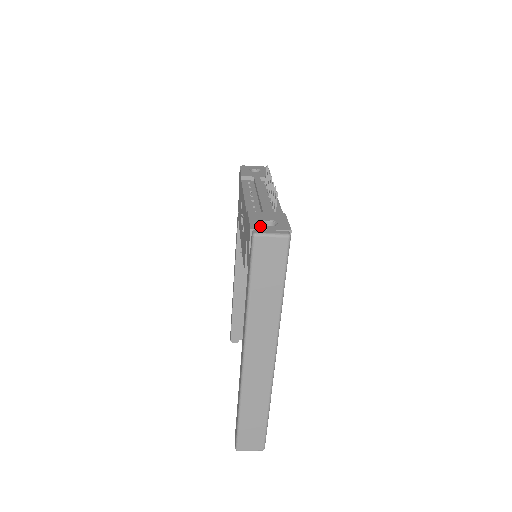
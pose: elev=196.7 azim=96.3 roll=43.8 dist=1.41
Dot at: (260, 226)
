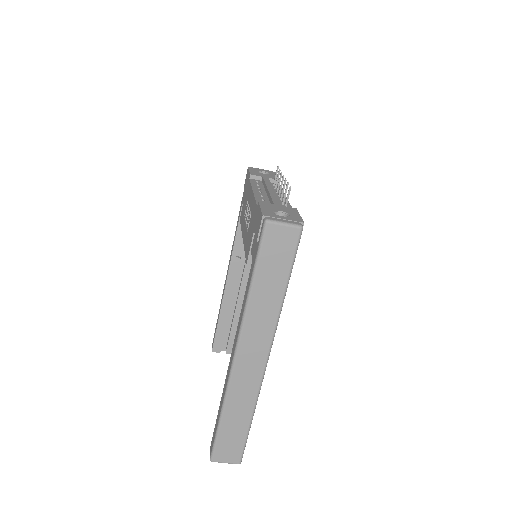
Dot at: (272, 214)
